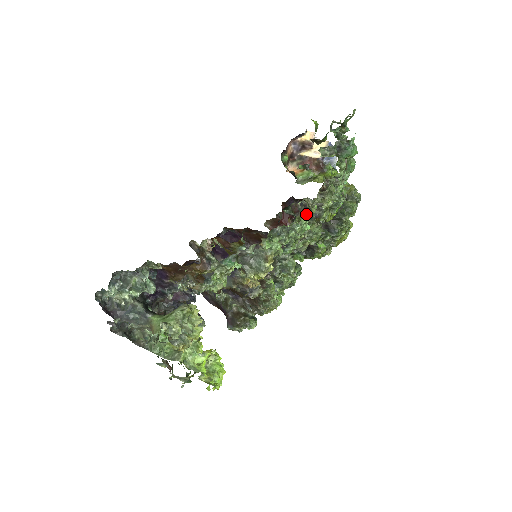
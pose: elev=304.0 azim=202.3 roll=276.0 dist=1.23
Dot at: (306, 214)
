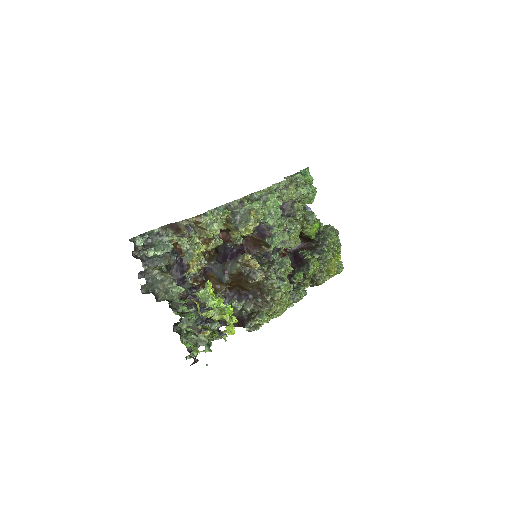
Dot at: occluded
